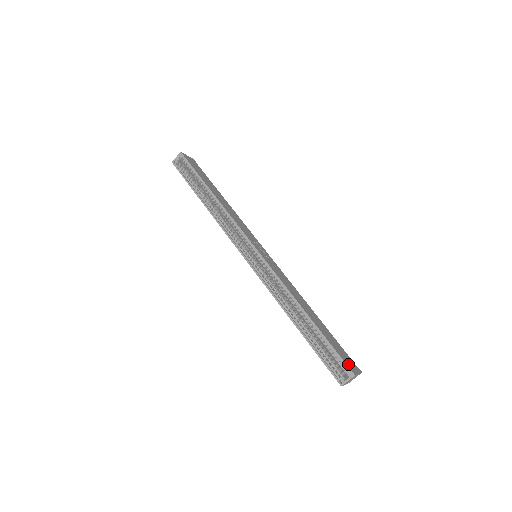
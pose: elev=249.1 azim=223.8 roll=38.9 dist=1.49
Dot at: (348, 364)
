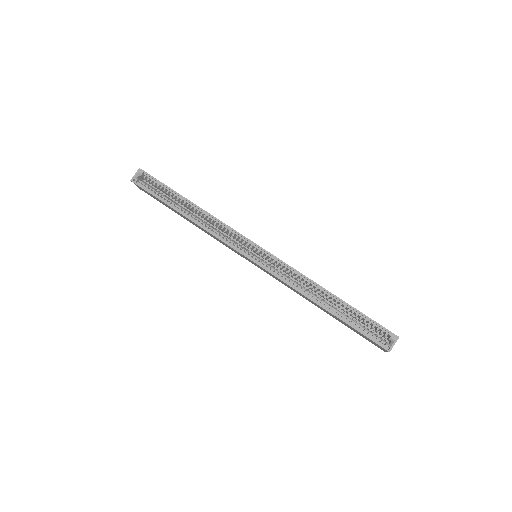
Dot at: (387, 330)
